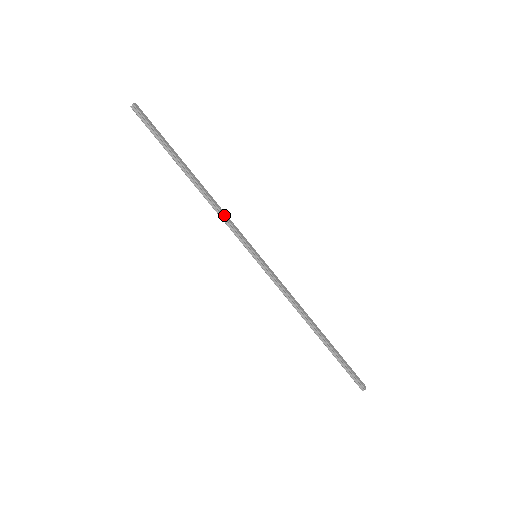
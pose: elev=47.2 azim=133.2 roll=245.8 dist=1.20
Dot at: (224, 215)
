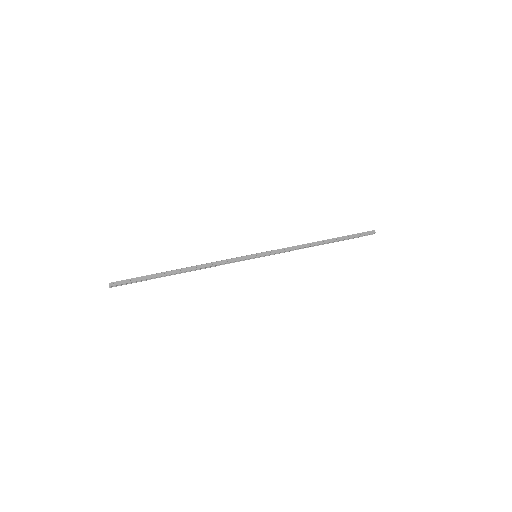
Dot at: (219, 264)
